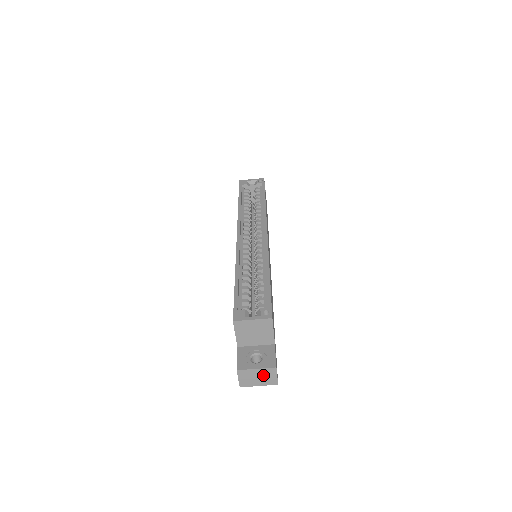
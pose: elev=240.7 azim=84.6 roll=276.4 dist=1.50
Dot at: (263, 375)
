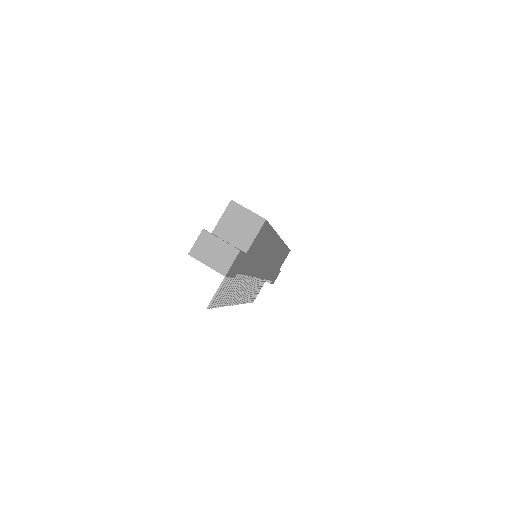
Dot at: (221, 253)
